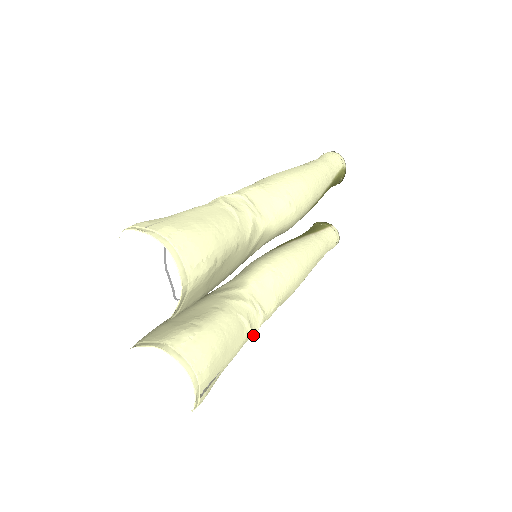
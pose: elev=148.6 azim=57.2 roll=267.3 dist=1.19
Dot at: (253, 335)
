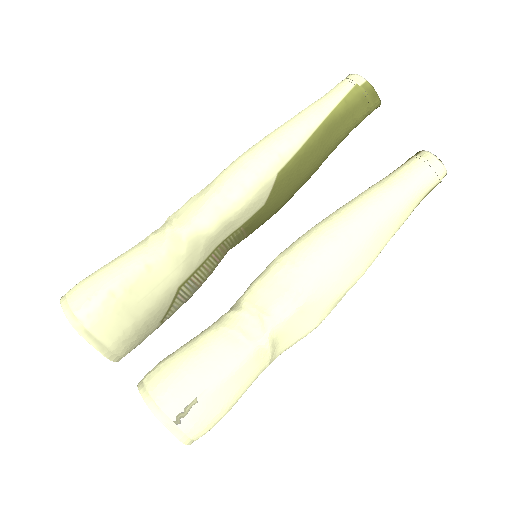
Dot at: (263, 344)
